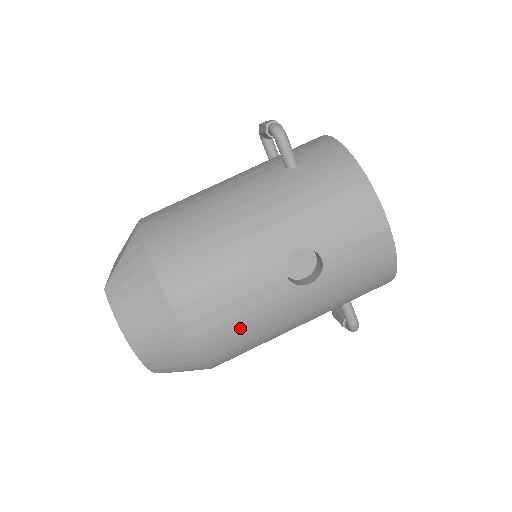
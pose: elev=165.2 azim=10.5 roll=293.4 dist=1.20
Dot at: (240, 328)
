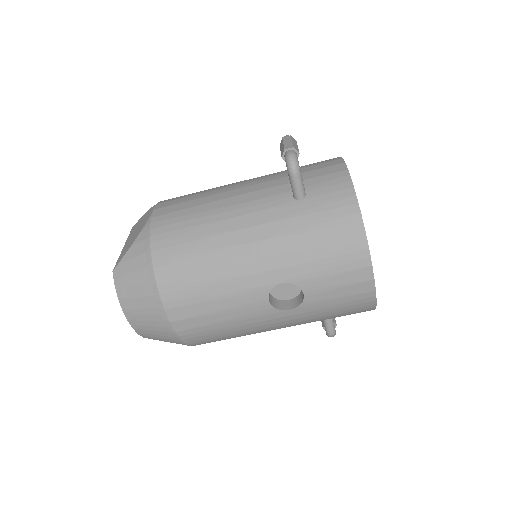
Dot at: (222, 330)
